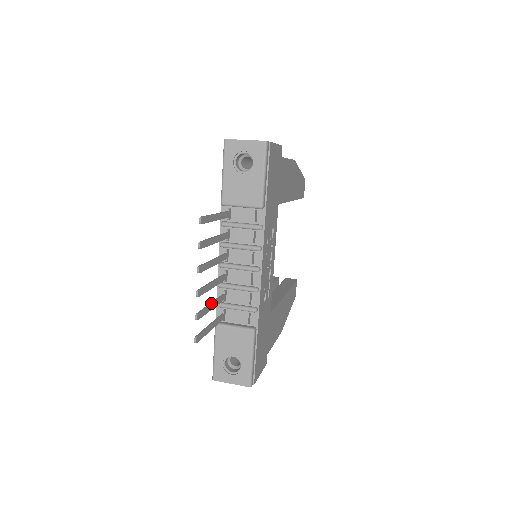
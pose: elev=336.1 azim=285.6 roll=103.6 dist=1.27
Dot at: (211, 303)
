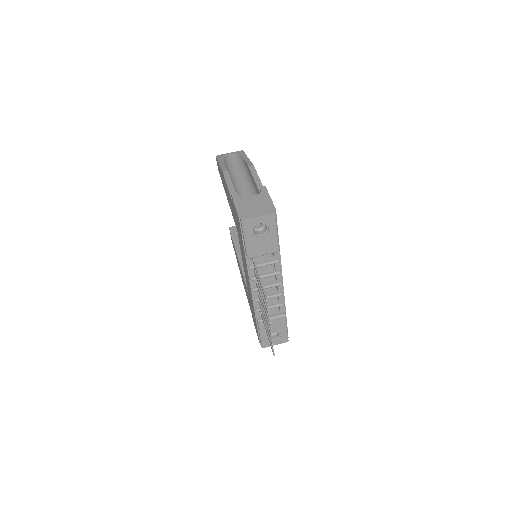
Dot at: occluded
